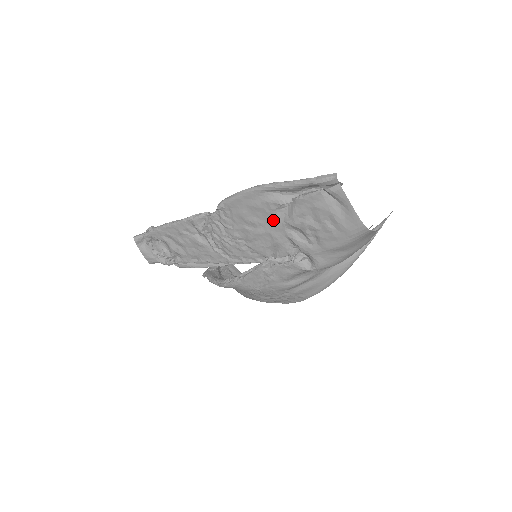
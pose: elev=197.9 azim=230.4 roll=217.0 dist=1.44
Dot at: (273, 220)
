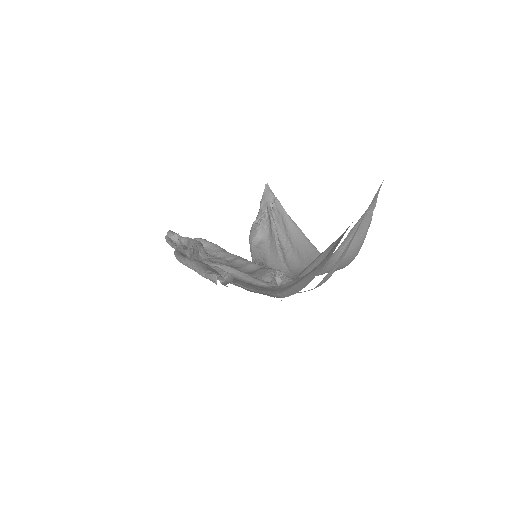
Dot at: occluded
